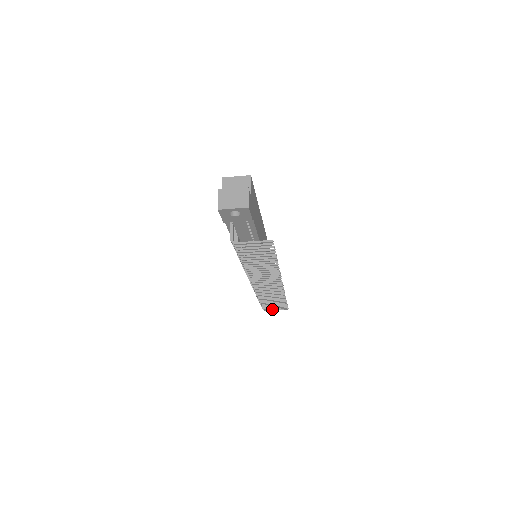
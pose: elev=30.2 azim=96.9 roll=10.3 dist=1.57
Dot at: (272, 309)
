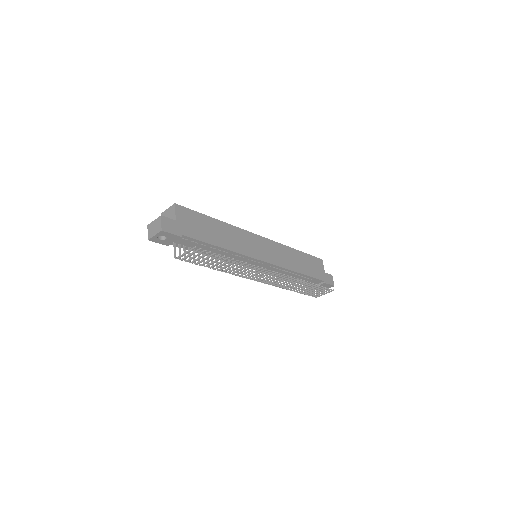
Dot at: (321, 294)
